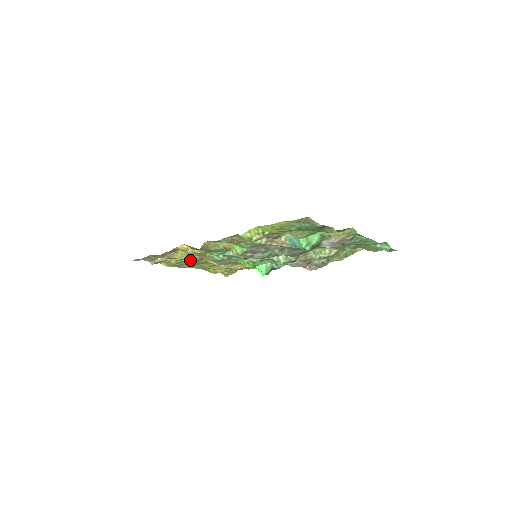
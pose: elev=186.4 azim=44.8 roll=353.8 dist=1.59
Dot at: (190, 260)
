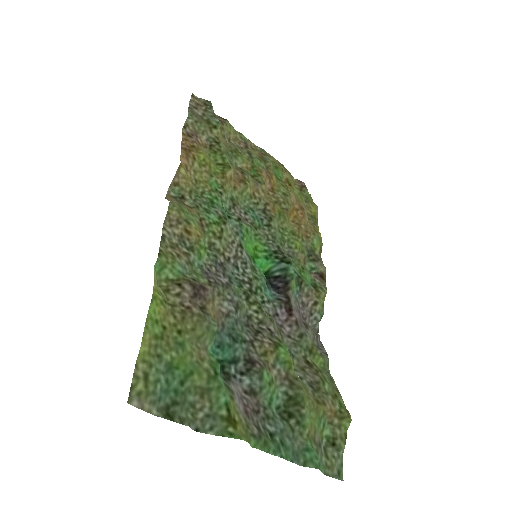
Dot at: (233, 162)
